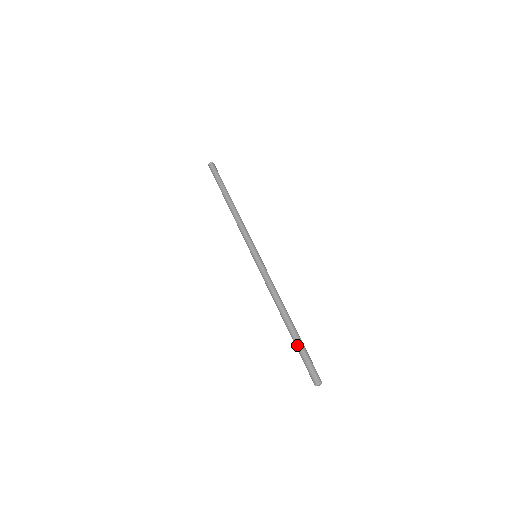
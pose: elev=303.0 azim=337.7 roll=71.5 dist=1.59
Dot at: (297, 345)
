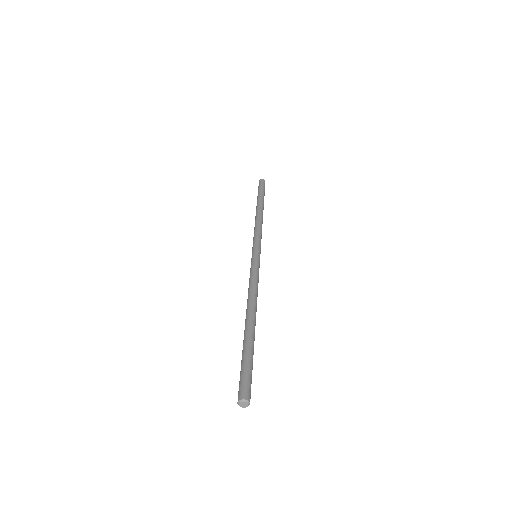
Dot at: (249, 347)
